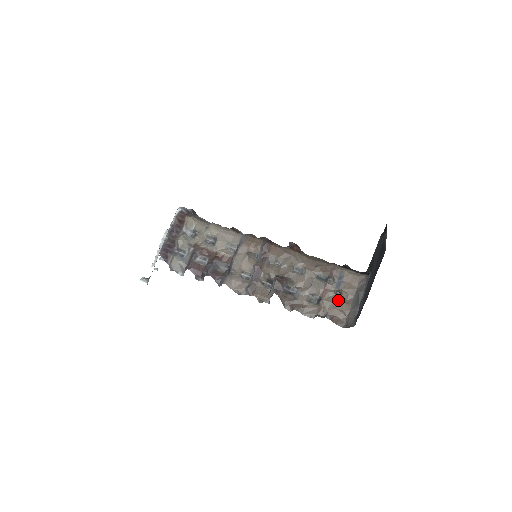
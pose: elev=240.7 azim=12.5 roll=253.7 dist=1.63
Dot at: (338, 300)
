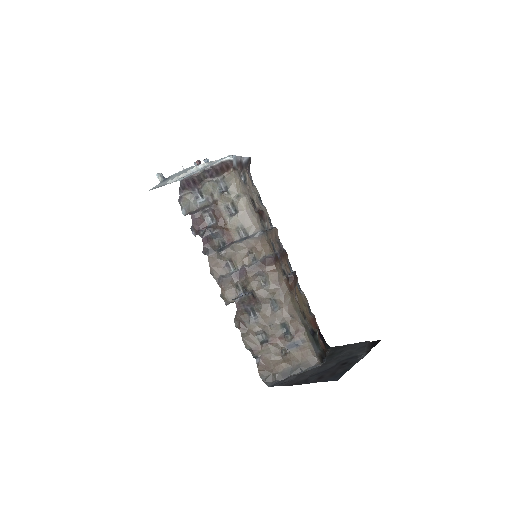
Dot at: (279, 356)
